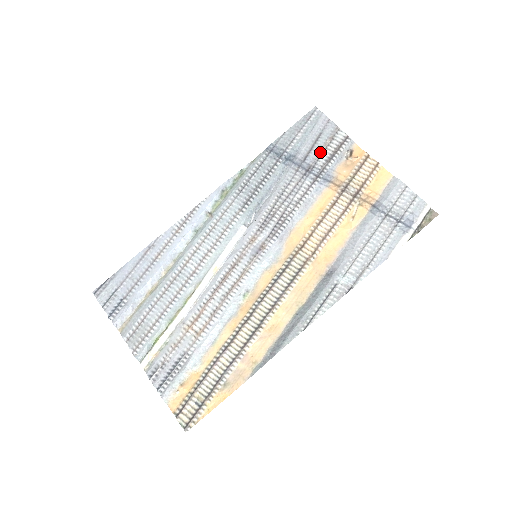
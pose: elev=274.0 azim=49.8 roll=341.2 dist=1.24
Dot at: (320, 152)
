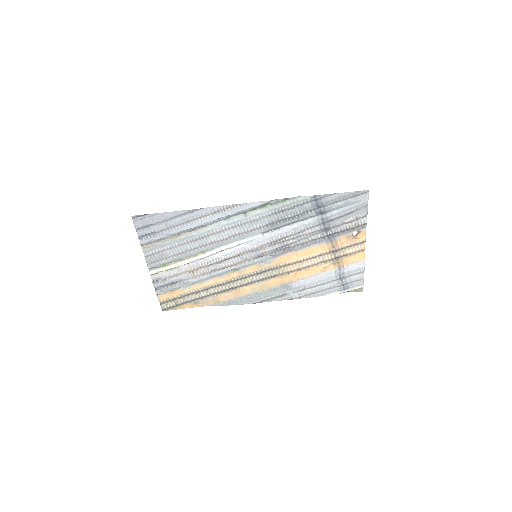
Dot at: (342, 223)
